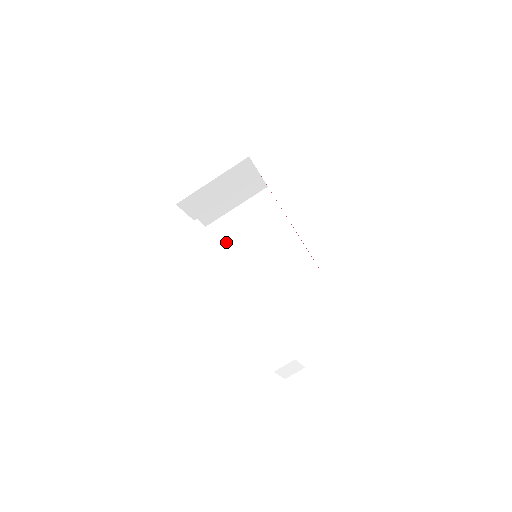
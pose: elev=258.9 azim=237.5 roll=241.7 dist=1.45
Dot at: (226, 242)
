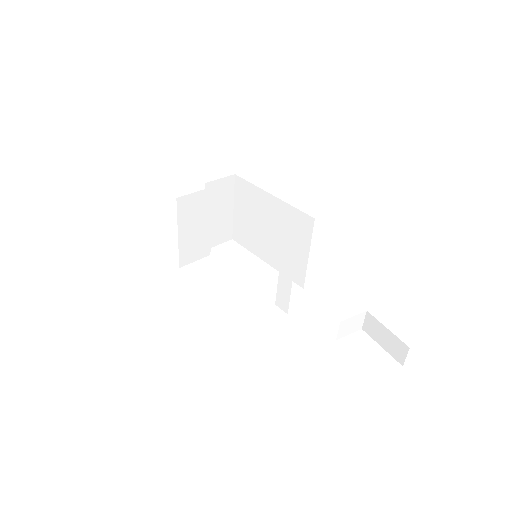
Dot at: (250, 242)
